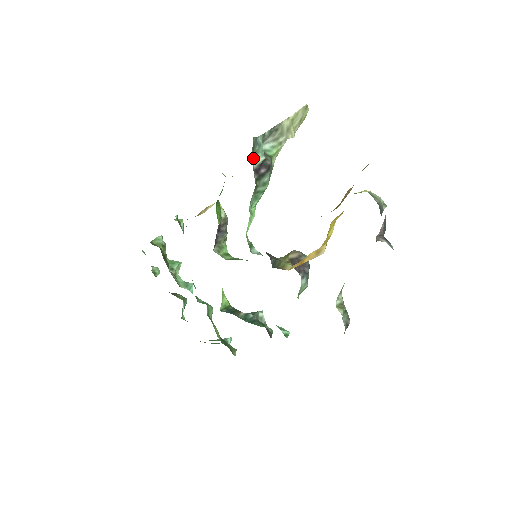
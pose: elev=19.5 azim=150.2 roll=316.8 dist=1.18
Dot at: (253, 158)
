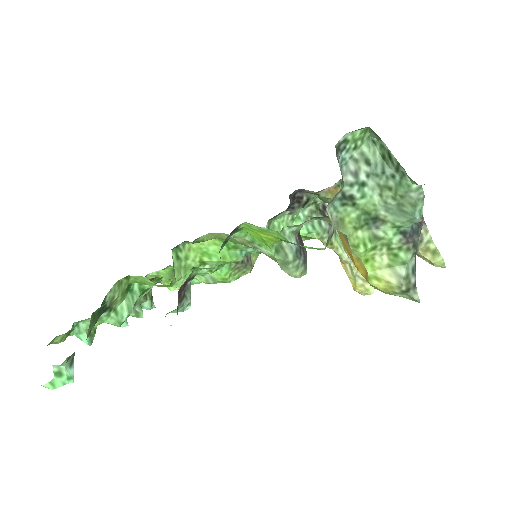
Dot at: occluded
